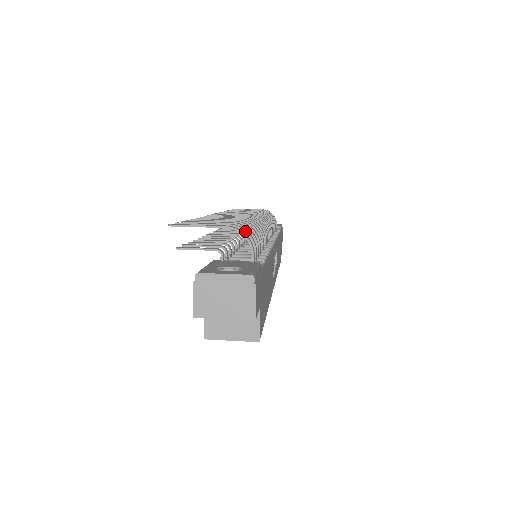
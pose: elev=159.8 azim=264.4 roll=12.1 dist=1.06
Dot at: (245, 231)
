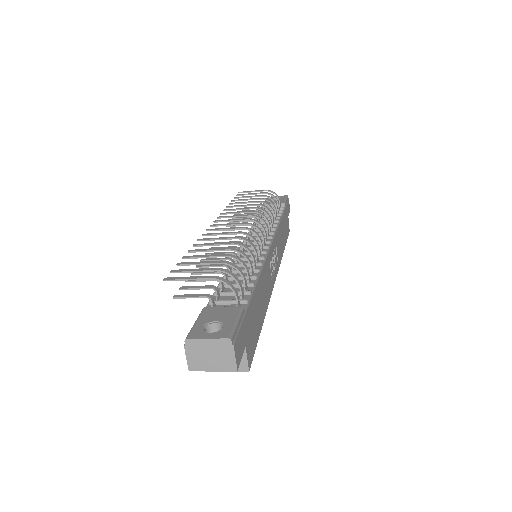
Dot at: (229, 274)
